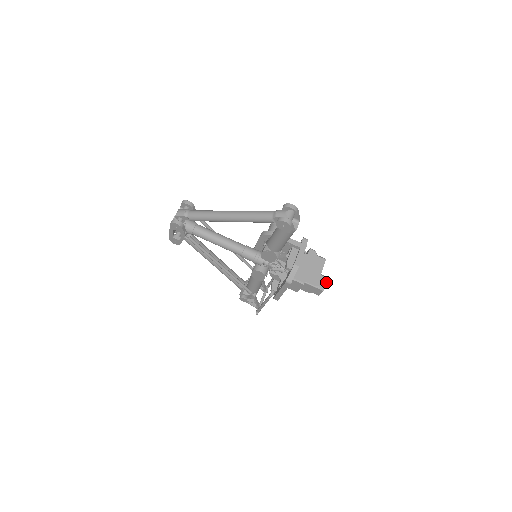
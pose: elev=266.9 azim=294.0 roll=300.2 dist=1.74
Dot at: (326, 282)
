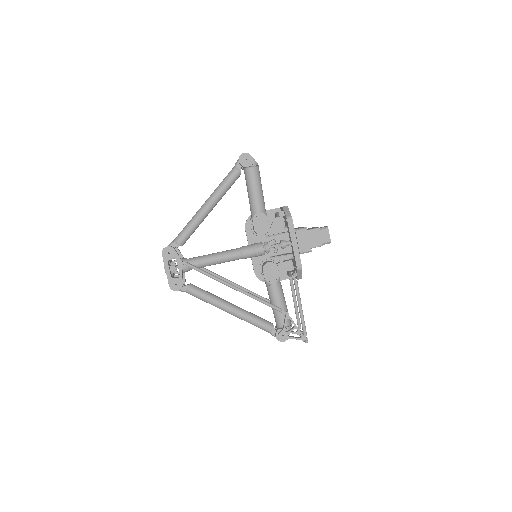
Dot at: occluded
